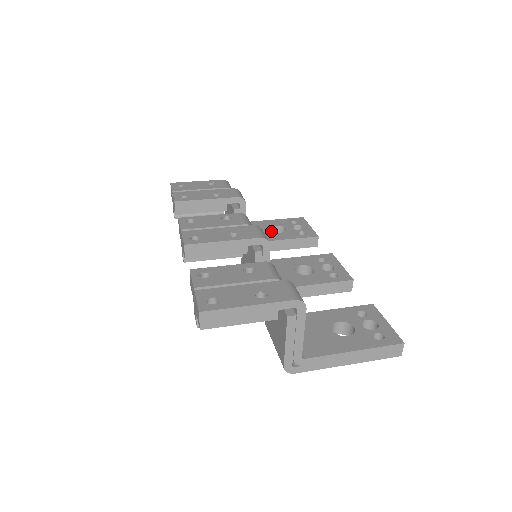
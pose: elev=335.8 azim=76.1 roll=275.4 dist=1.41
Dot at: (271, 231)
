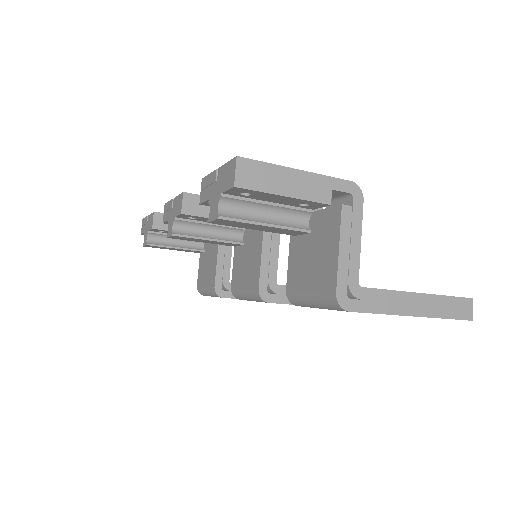
Dot at: occluded
